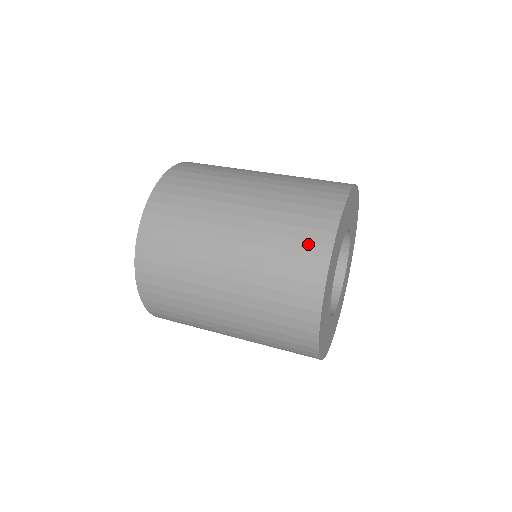
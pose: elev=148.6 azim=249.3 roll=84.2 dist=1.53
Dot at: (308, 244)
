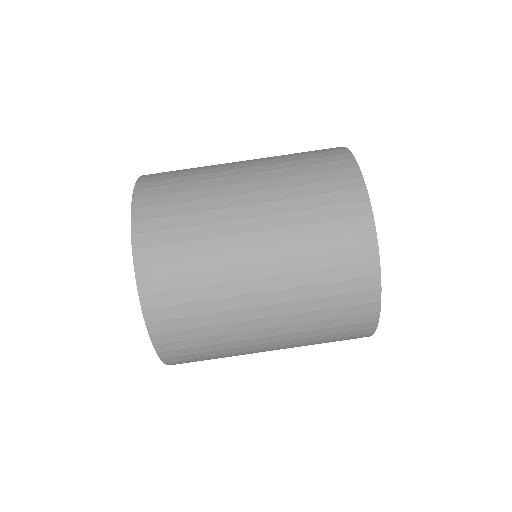
Dot at: (353, 326)
